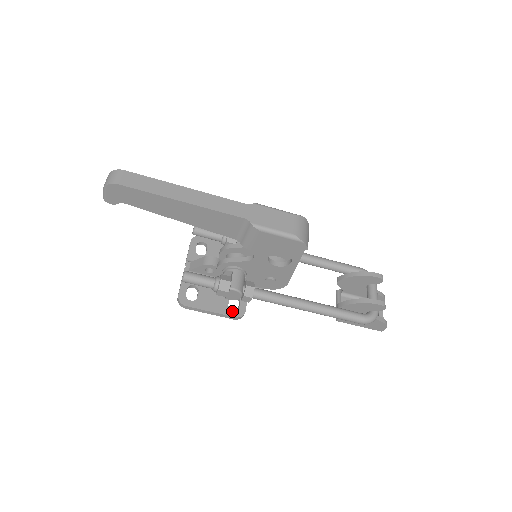
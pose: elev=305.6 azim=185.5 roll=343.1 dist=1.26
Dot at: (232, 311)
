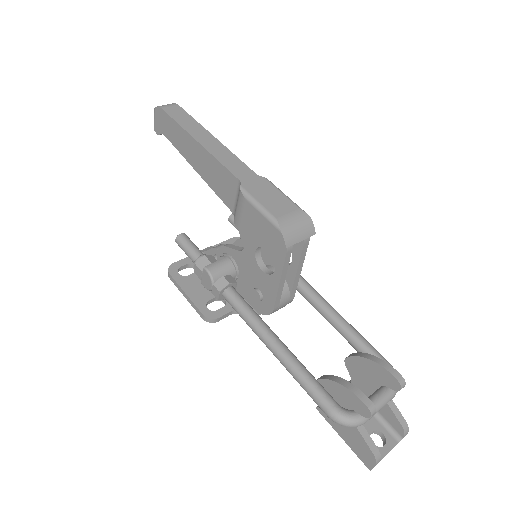
Dot at: (206, 308)
